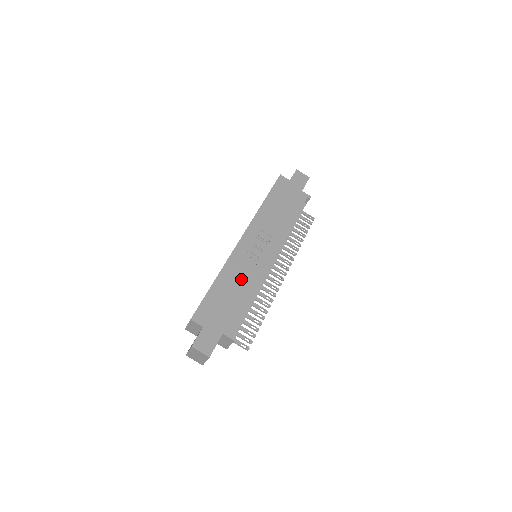
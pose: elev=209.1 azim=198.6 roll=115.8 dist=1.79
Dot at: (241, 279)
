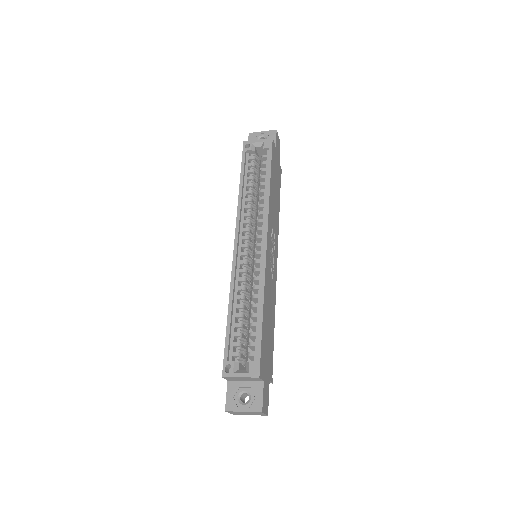
Dot at: (270, 302)
